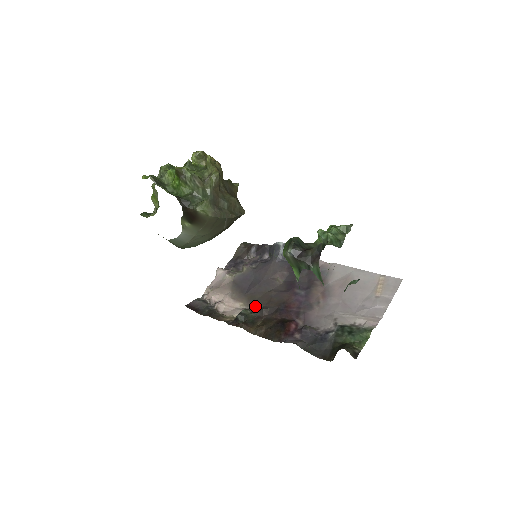
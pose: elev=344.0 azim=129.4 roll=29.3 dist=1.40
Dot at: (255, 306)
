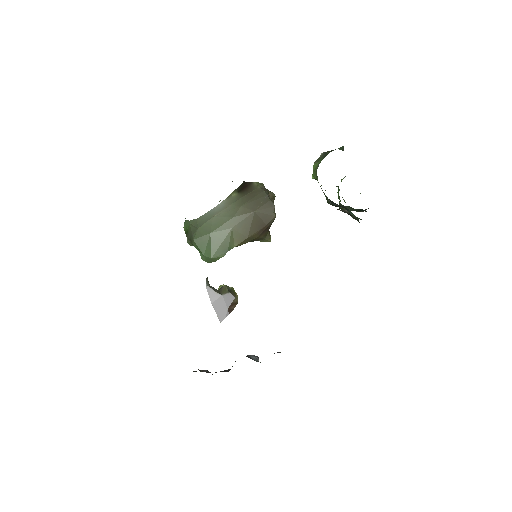
Dot at: occluded
